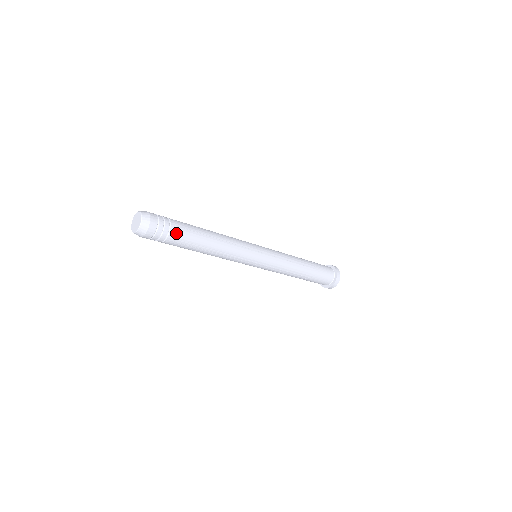
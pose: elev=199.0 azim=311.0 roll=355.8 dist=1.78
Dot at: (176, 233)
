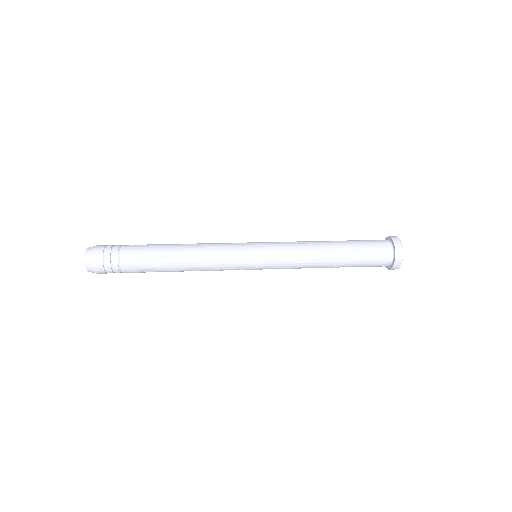
Dot at: (128, 265)
